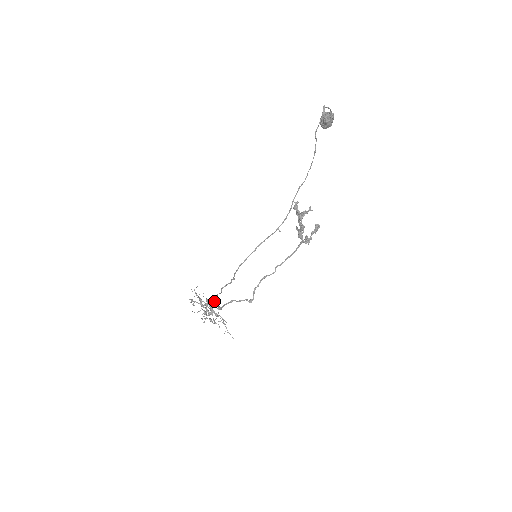
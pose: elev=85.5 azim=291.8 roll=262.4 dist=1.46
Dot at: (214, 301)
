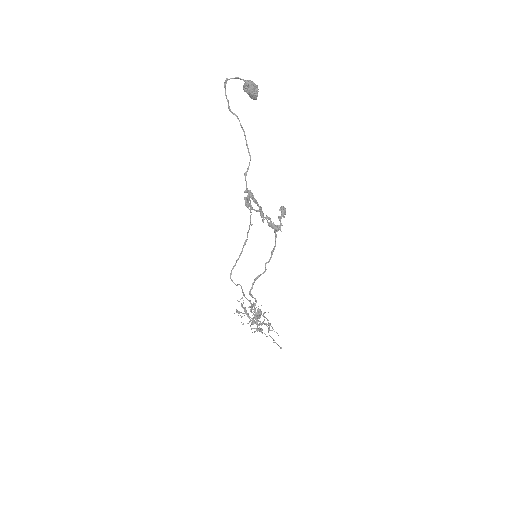
Dot at: (257, 310)
